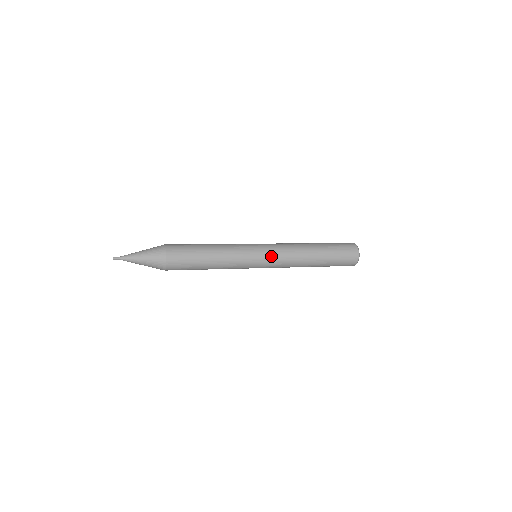
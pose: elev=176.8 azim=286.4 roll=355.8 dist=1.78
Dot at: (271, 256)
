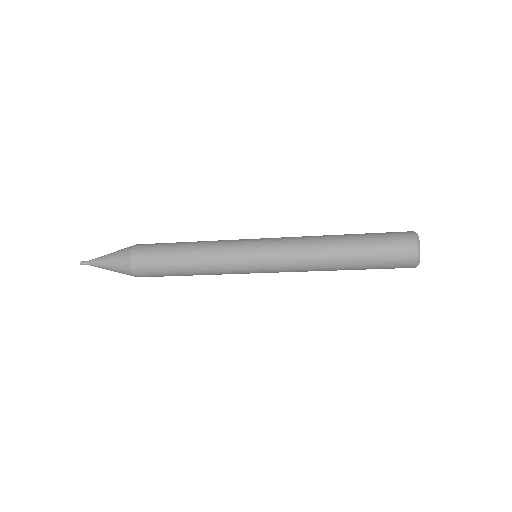
Dot at: (271, 267)
